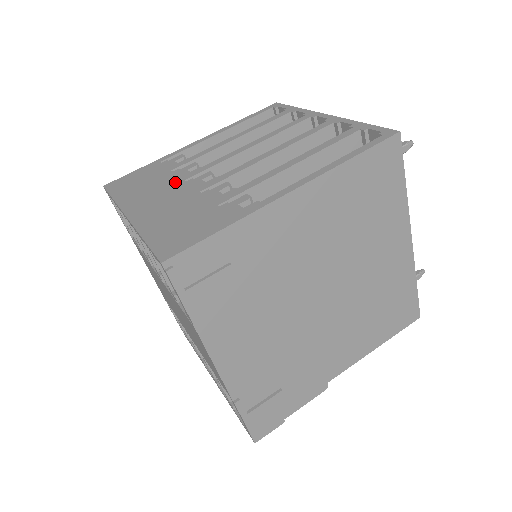
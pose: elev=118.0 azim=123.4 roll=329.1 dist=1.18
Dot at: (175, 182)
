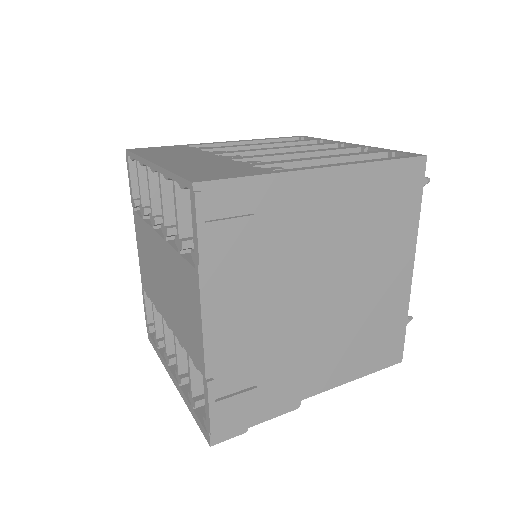
Dot at: (204, 154)
